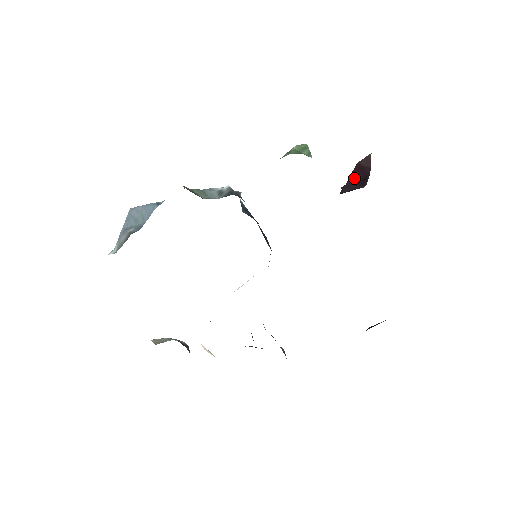
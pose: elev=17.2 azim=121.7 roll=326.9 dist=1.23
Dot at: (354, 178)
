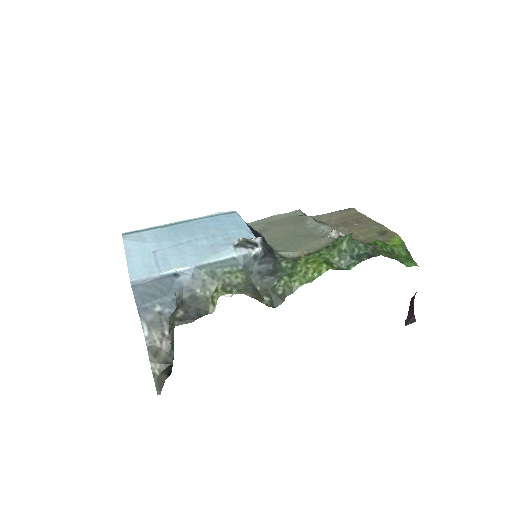
Dot at: (410, 311)
